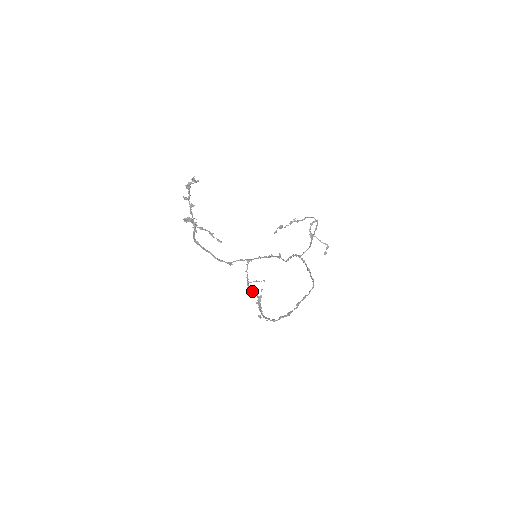
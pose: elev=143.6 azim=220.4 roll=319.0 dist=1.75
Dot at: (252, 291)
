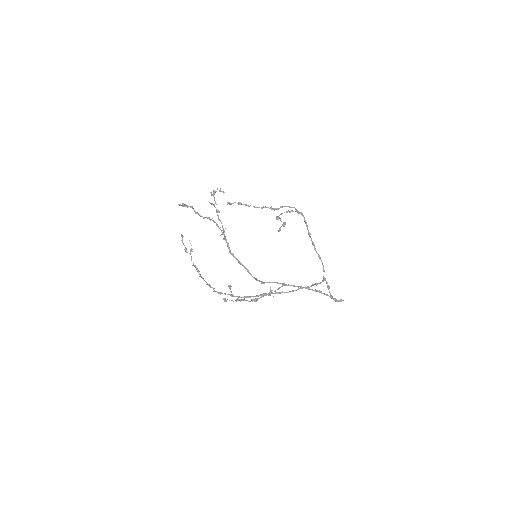
Dot at: (257, 298)
